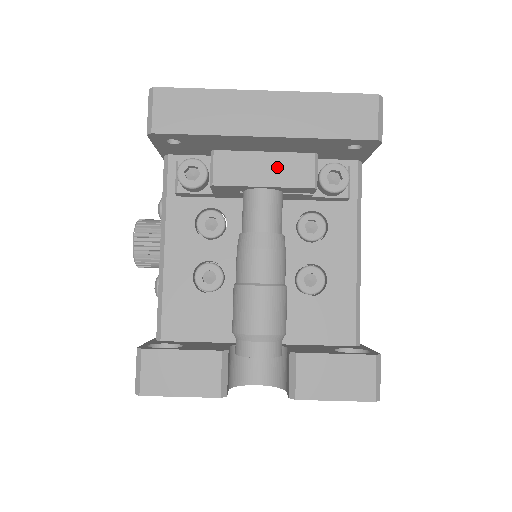
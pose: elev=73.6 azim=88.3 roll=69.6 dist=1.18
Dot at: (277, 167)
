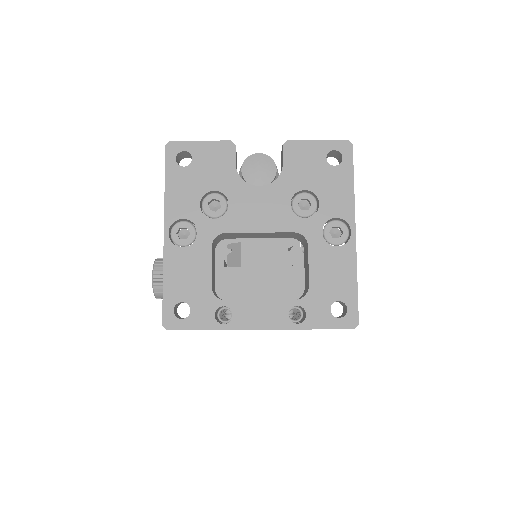
Dot at: occluded
